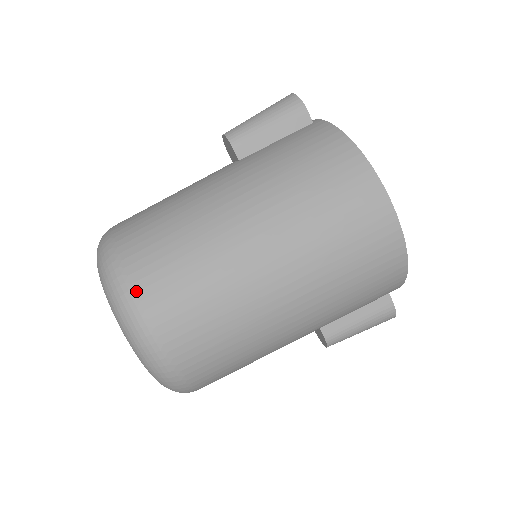
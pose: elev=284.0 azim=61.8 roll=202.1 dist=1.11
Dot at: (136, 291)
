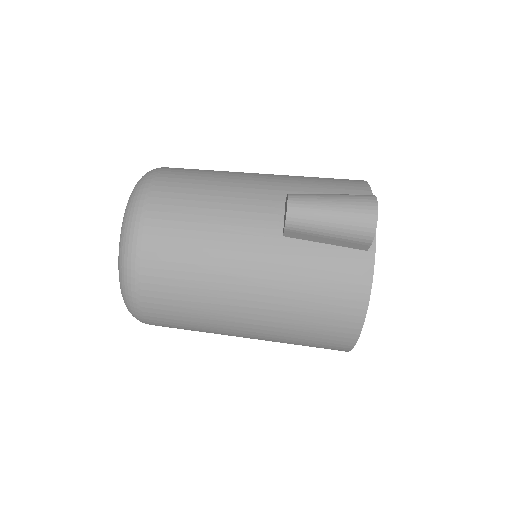
Dot at: (142, 307)
